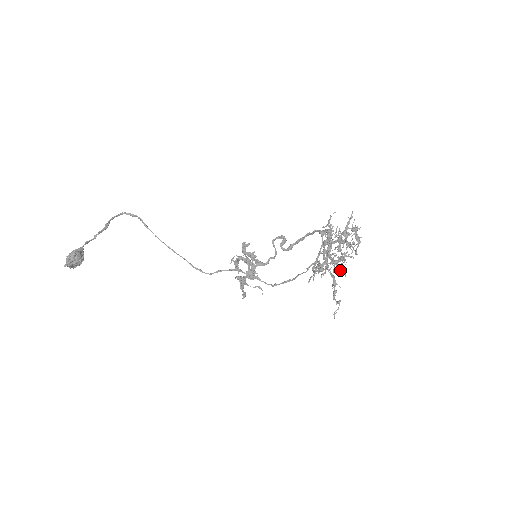
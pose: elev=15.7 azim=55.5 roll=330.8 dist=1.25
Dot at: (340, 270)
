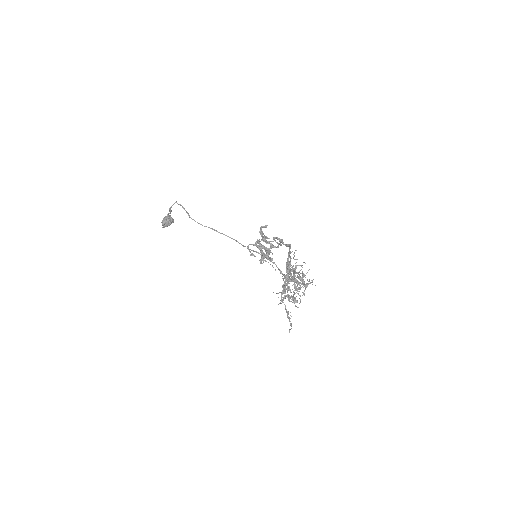
Dot at: occluded
